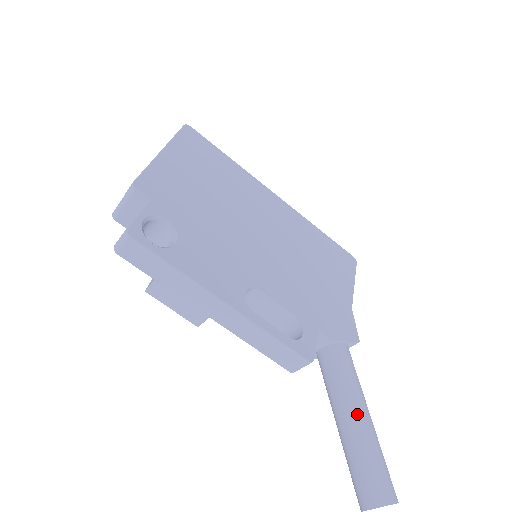
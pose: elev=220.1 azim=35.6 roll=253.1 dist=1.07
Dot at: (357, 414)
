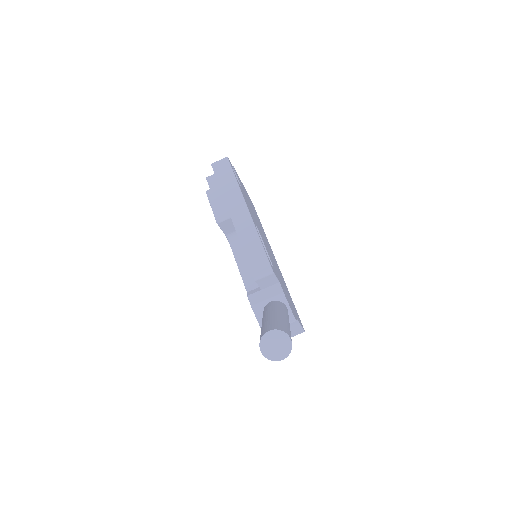
Dot at: (284, 315)
